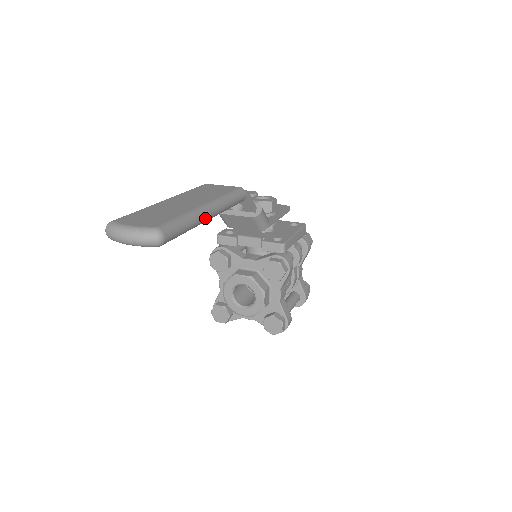
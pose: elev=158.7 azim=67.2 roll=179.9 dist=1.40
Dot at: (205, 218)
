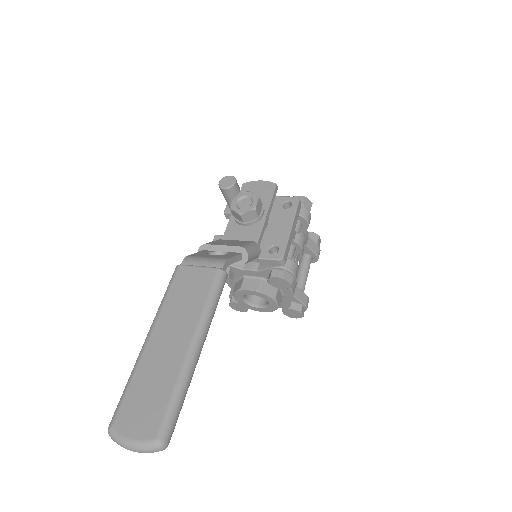
Dot at: (196, 364)
